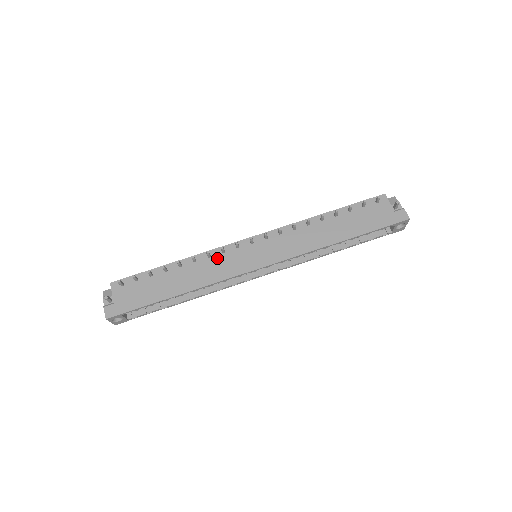
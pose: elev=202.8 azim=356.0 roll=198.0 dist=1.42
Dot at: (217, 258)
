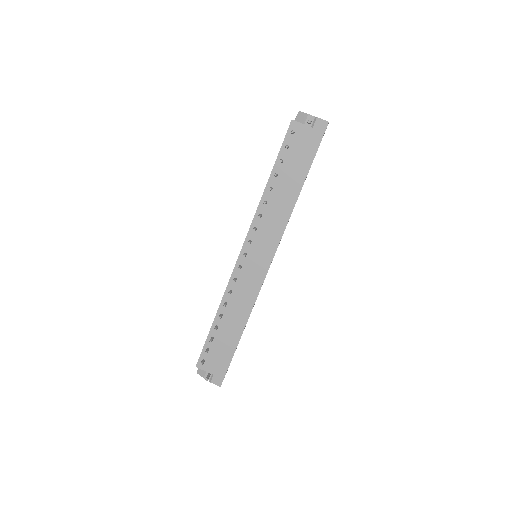
Dot at: (237, 287)
